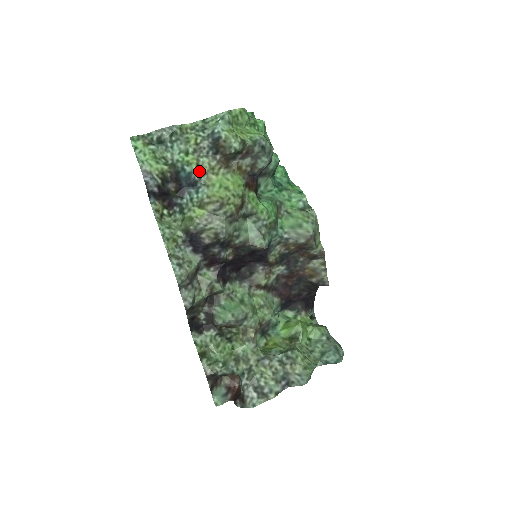
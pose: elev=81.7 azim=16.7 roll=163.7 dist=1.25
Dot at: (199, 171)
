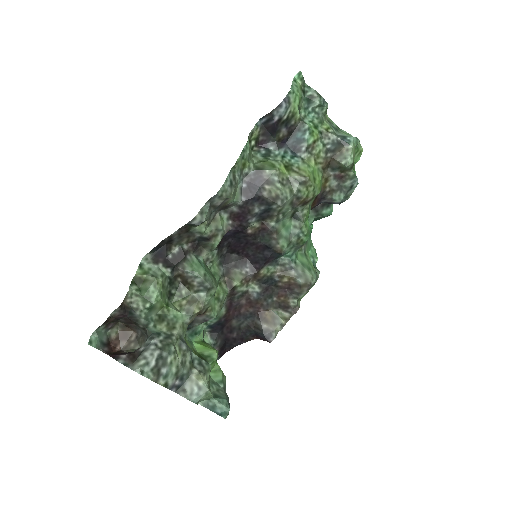
Dot at: (310, 147)
